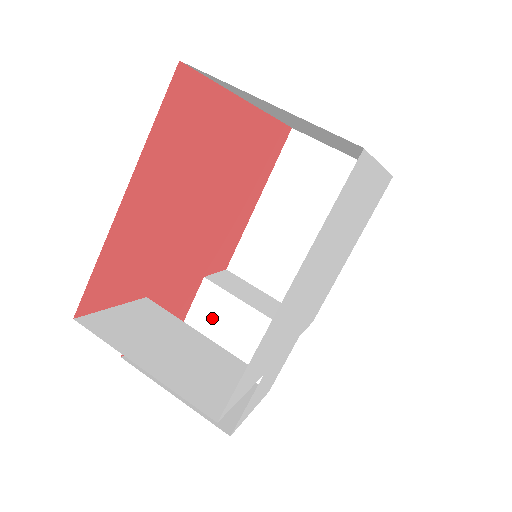
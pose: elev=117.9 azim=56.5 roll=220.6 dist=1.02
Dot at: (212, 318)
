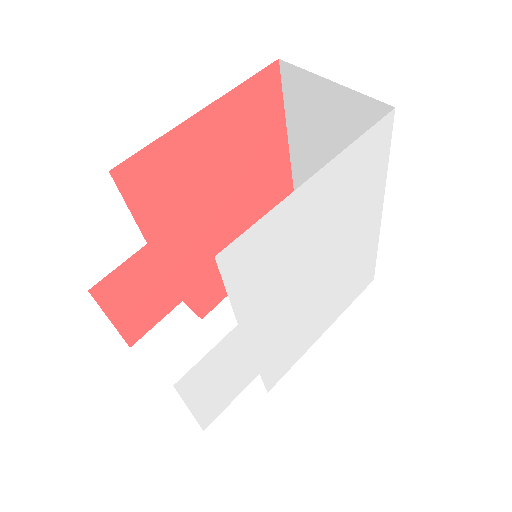
Dot at: (173, 340)
